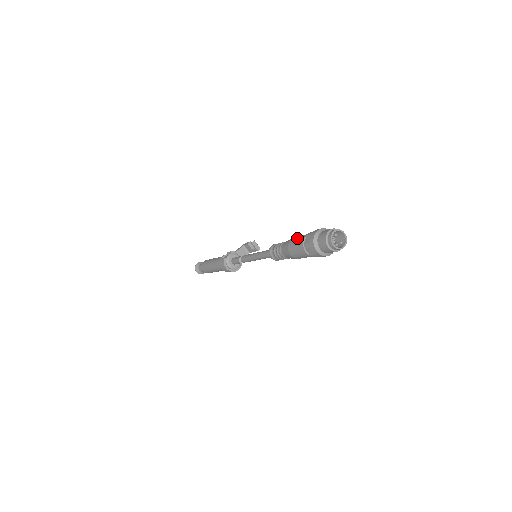
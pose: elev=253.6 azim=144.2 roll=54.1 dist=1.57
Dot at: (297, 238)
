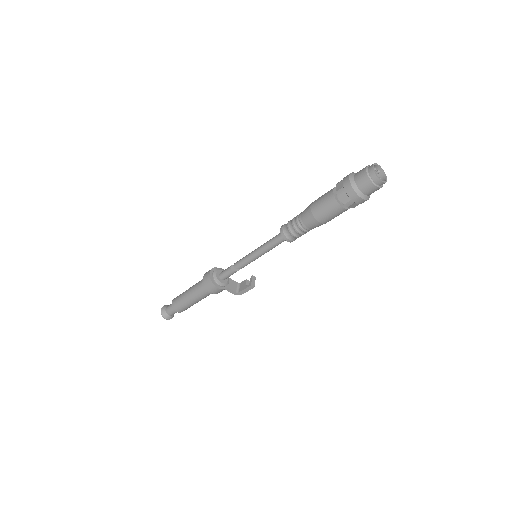
Dot at: occluded
